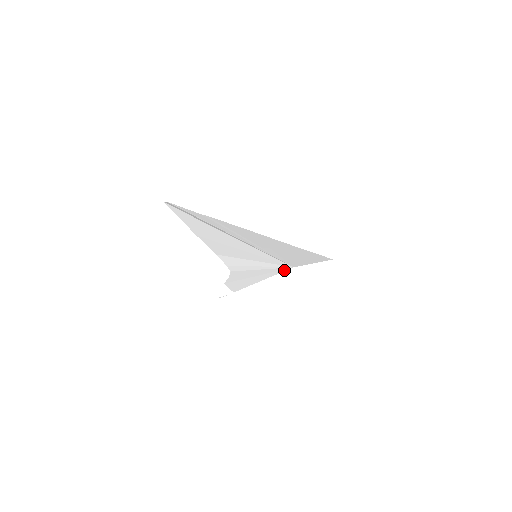
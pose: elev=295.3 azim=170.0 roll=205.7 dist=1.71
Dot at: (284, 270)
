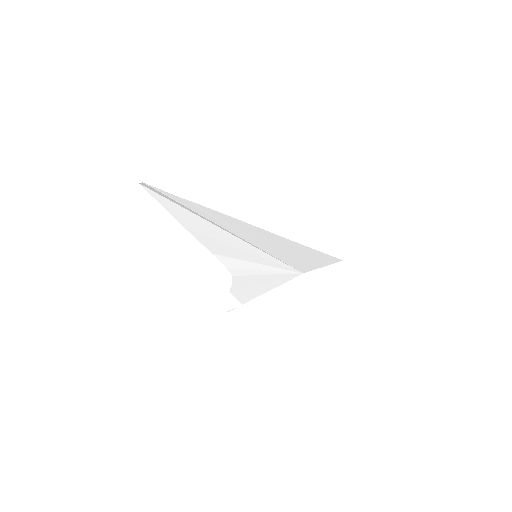
Dot at: (293, 277)
